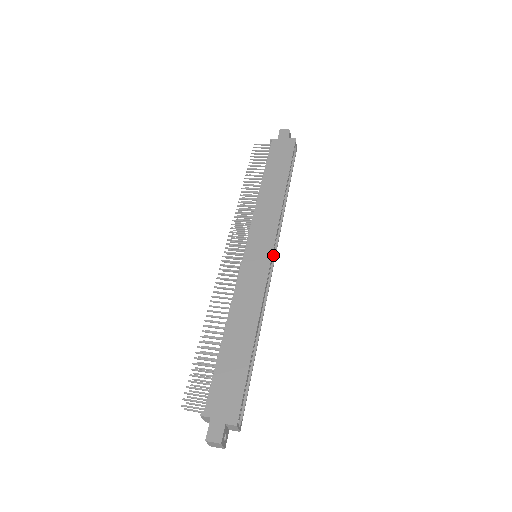
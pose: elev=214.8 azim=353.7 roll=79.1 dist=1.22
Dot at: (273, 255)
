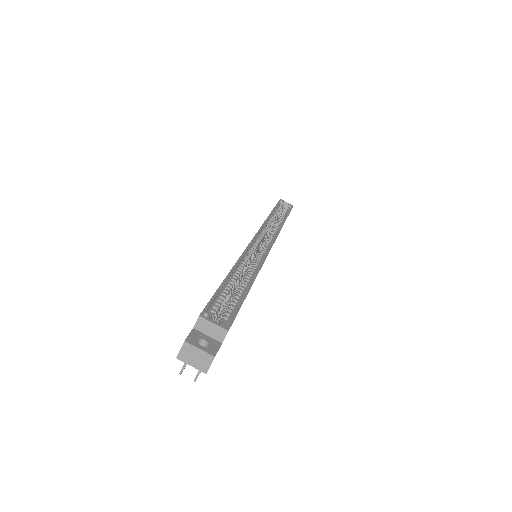
Dot at: (271, 243)
